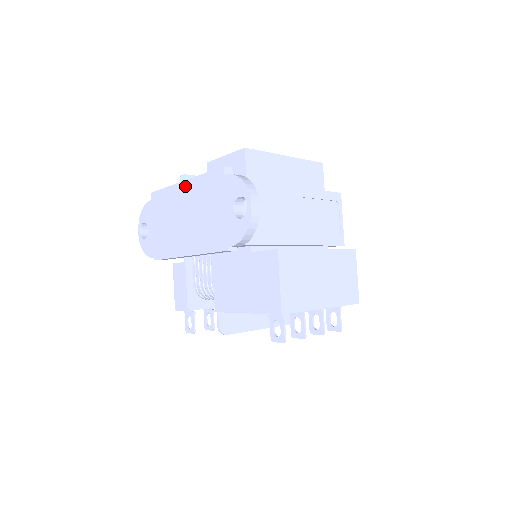
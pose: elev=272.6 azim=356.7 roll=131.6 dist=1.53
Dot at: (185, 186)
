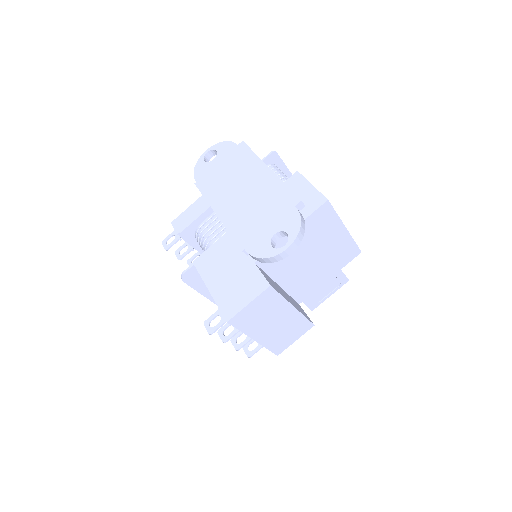
Dot at: (267, 173)
